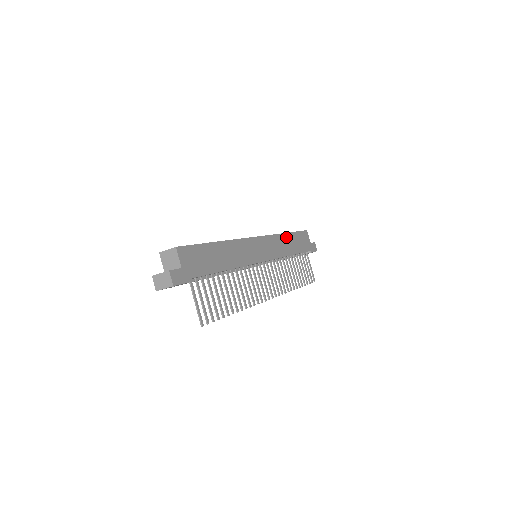
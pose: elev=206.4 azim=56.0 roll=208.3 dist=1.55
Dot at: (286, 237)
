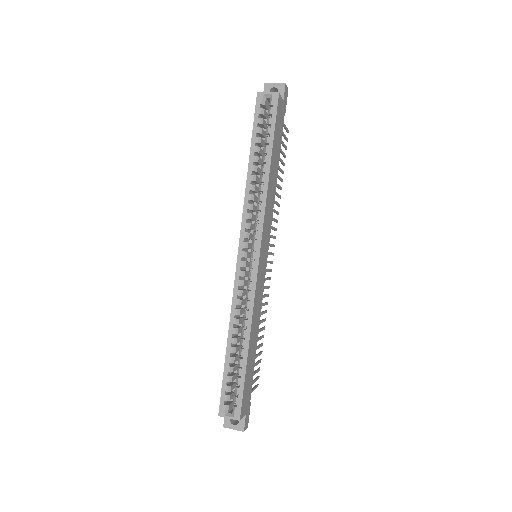
Dot at: (270, 175)
